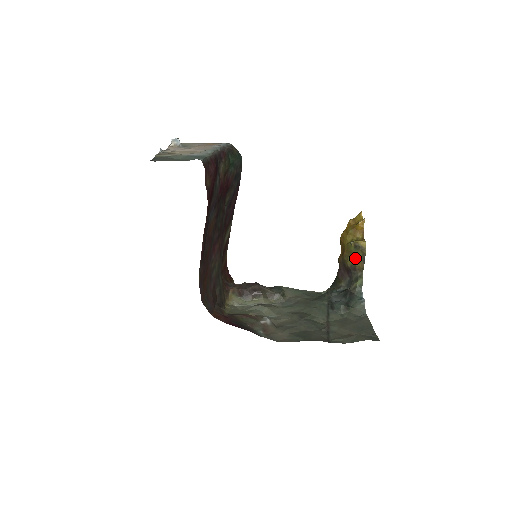
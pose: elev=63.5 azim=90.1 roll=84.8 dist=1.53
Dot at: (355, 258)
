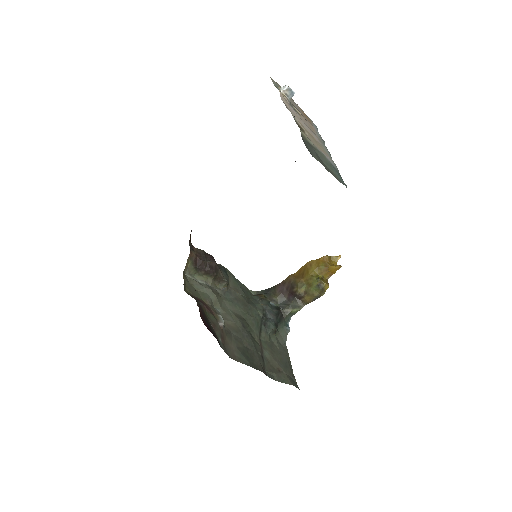
Dot at: (310, 292)
